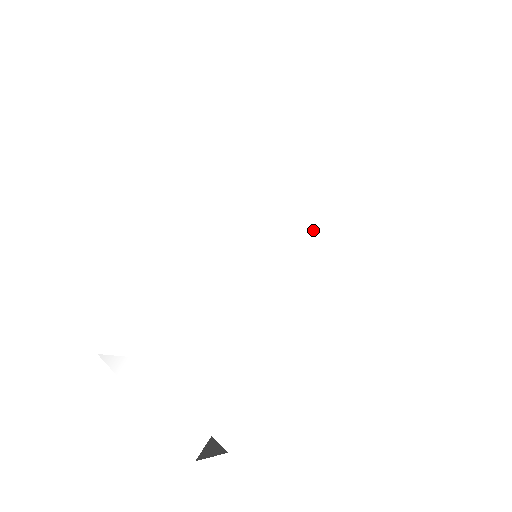
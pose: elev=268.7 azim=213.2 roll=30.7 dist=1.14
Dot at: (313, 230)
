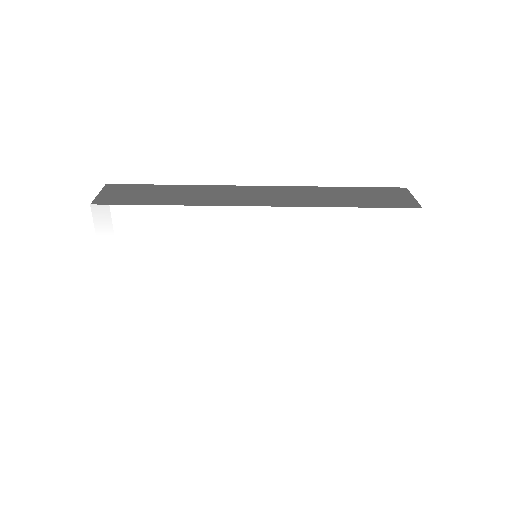
Dot at: (295, 305)
